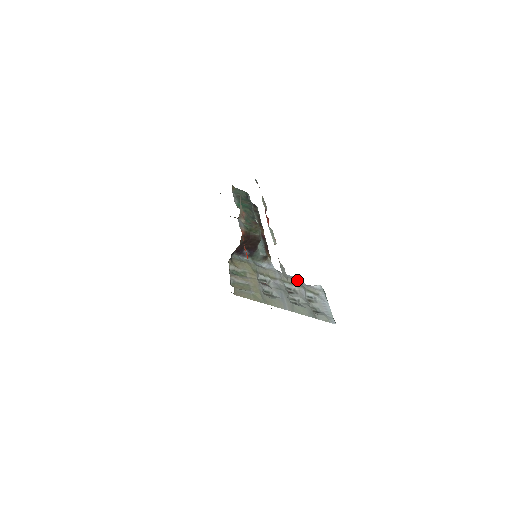
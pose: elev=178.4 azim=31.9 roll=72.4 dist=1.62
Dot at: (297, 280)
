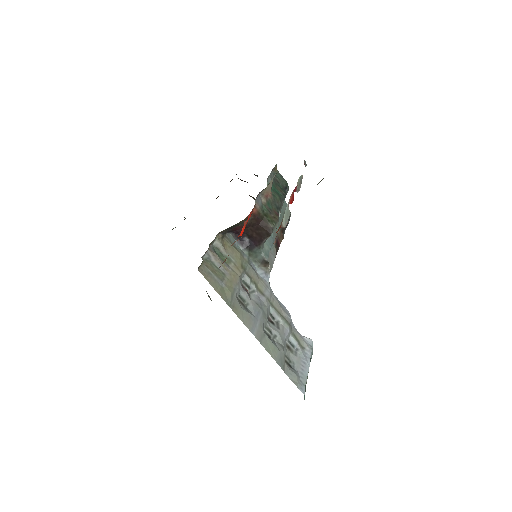
Dot at: (288, 314)
